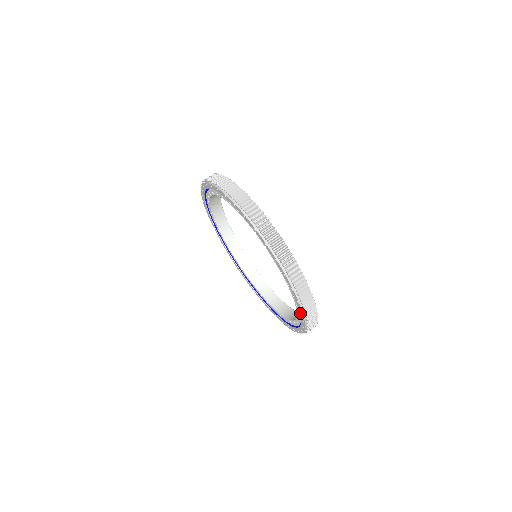
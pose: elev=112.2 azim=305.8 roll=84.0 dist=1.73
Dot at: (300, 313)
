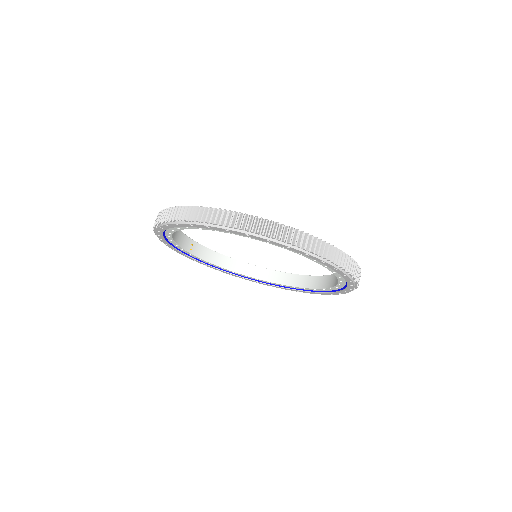
Dot at: occluded
